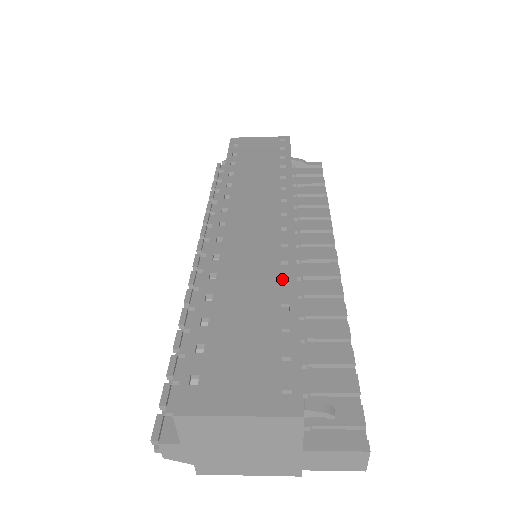
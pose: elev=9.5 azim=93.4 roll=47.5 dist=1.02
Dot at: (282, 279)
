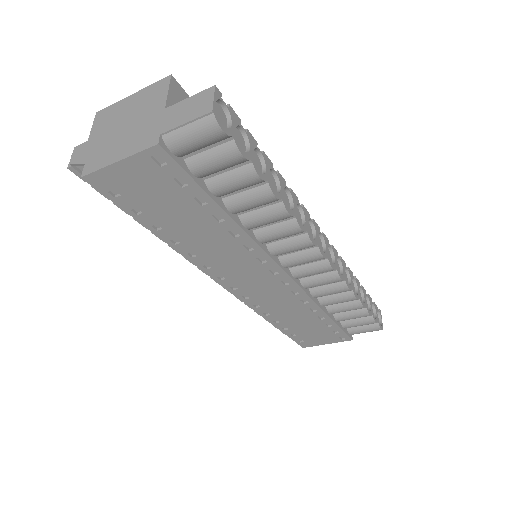
Dot at: occluded
